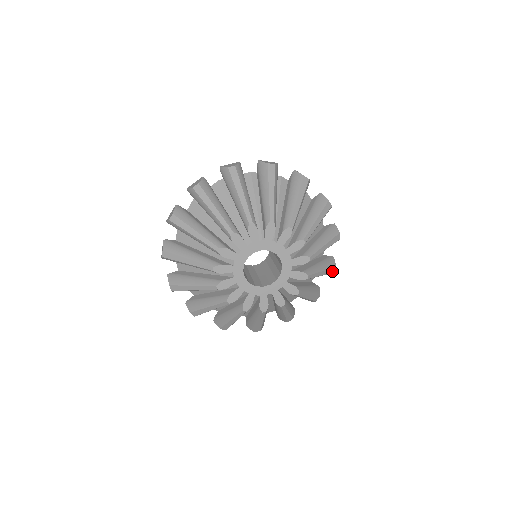
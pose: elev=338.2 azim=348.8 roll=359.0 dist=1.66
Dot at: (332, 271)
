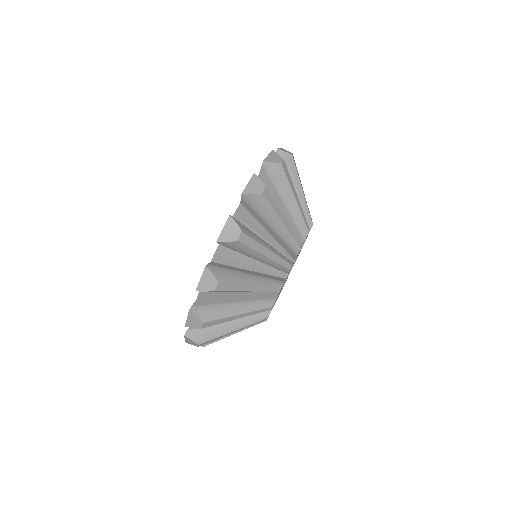
Dot at: (294, 161)
